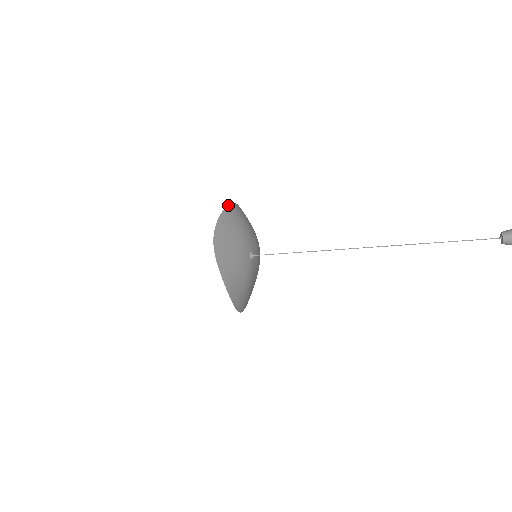
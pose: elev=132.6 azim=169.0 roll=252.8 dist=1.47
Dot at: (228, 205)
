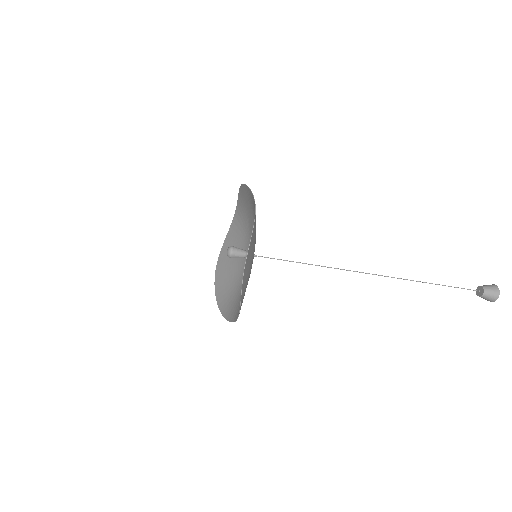
Dot at: (255, 209)
